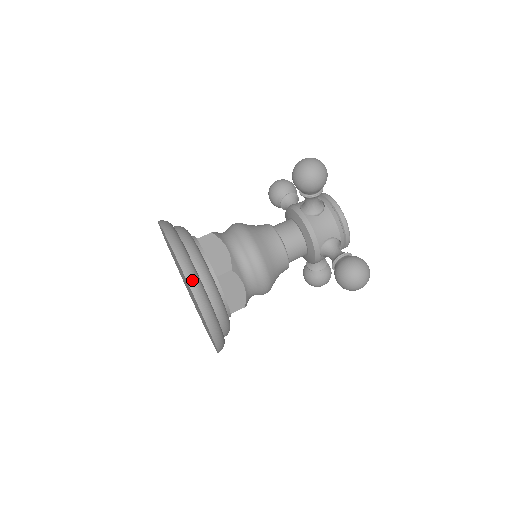
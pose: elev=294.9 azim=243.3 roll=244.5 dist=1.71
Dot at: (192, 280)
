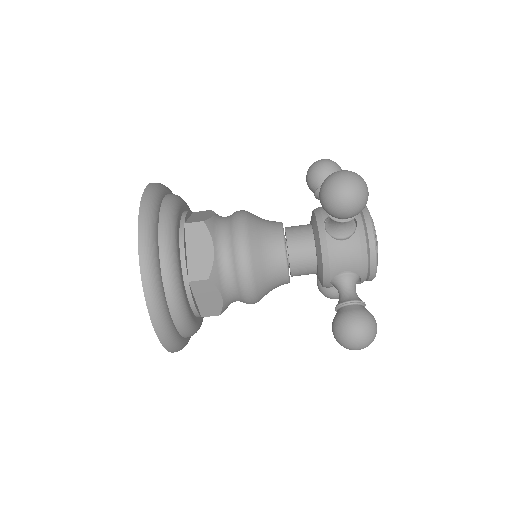
Dot at: (149, 287)
